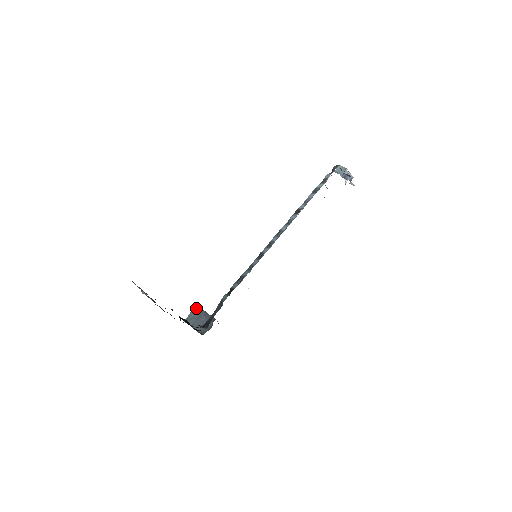
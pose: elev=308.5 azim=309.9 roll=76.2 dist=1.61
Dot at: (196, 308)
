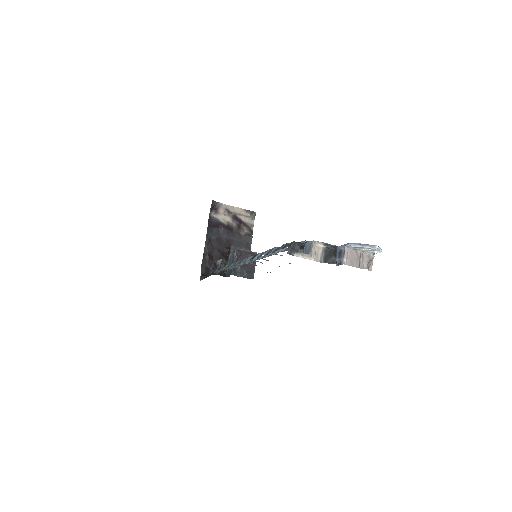
Dot at: (234, 254)
